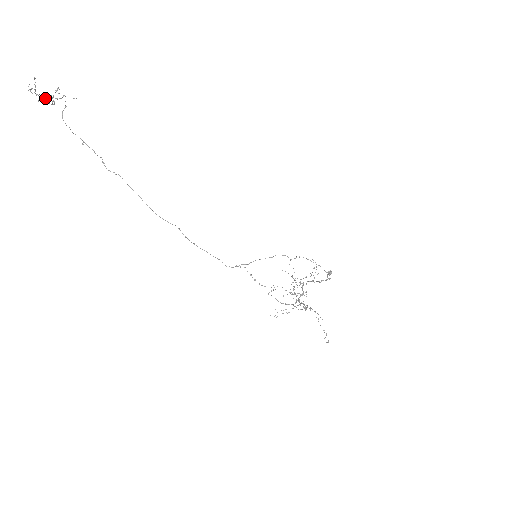
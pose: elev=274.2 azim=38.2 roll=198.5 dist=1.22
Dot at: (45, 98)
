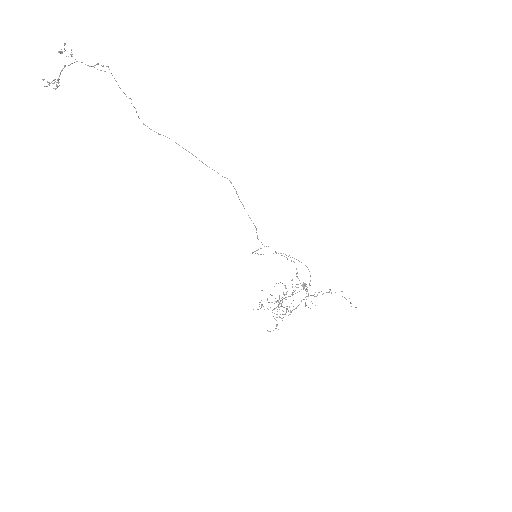
Dot at: (47, 81)
